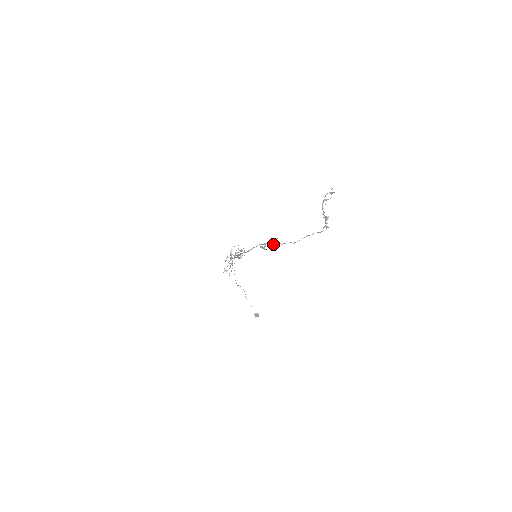
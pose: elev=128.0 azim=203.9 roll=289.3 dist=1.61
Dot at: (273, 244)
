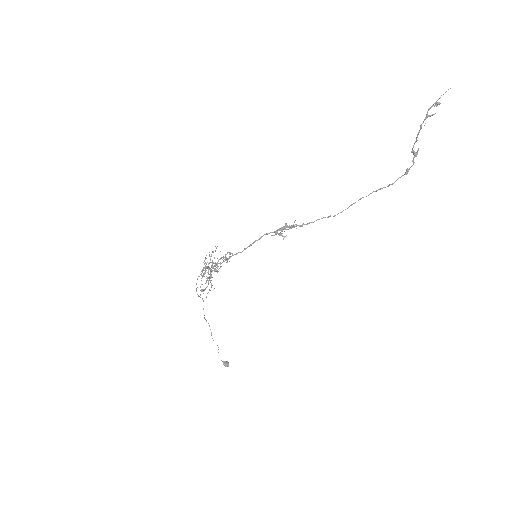
Dot at: (296, 226)
